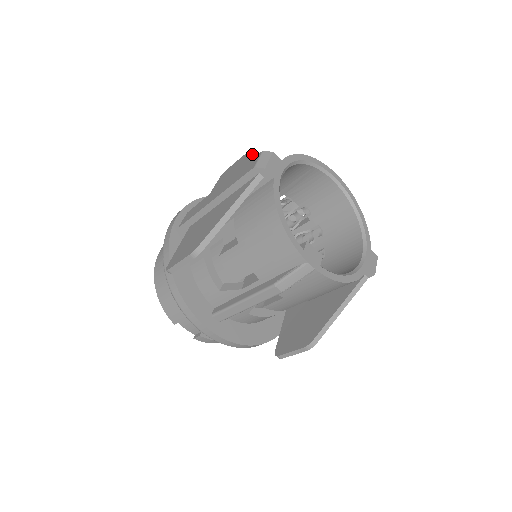
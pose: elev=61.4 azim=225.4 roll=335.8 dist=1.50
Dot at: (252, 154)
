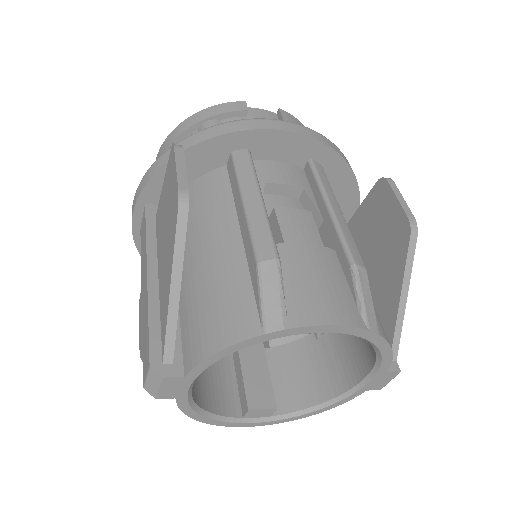
Dot at: (171, 252)
